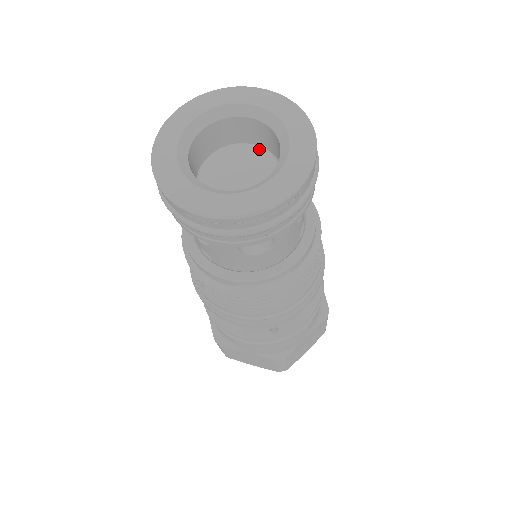
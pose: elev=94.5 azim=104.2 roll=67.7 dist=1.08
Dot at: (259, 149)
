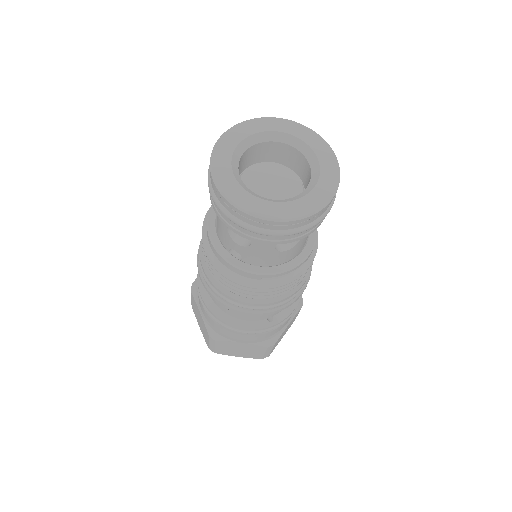
Dot at: (281, 166)
